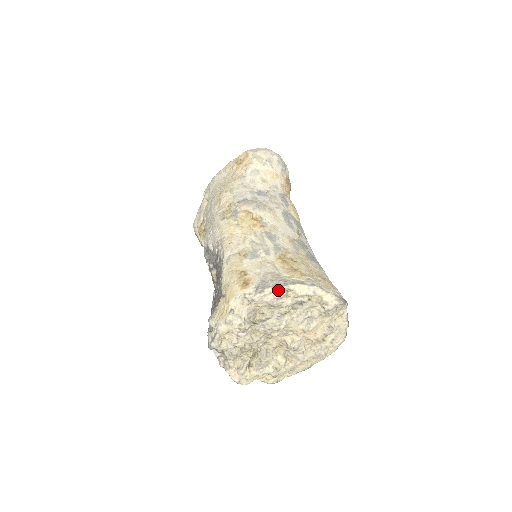
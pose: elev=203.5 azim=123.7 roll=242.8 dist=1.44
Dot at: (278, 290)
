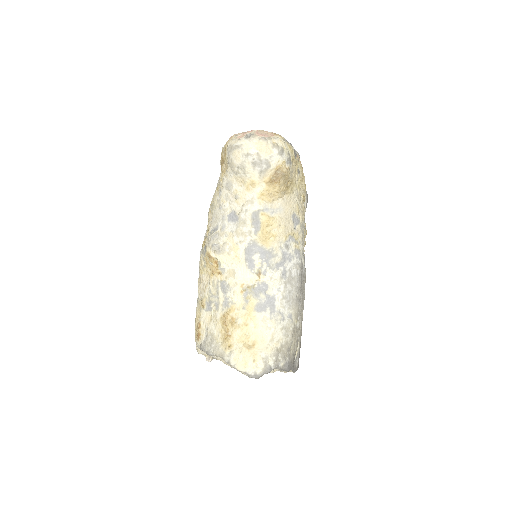
Dot at: (211, 354)
